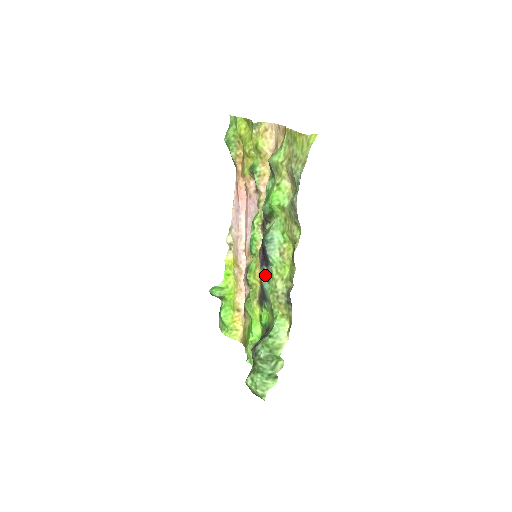
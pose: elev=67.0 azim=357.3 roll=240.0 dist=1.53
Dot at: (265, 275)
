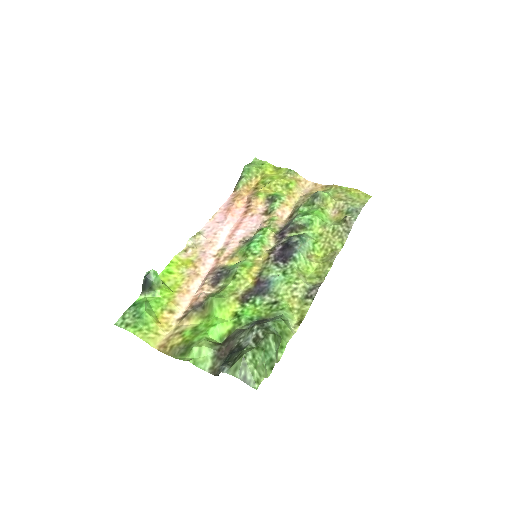
Dot at: (278, 269)
